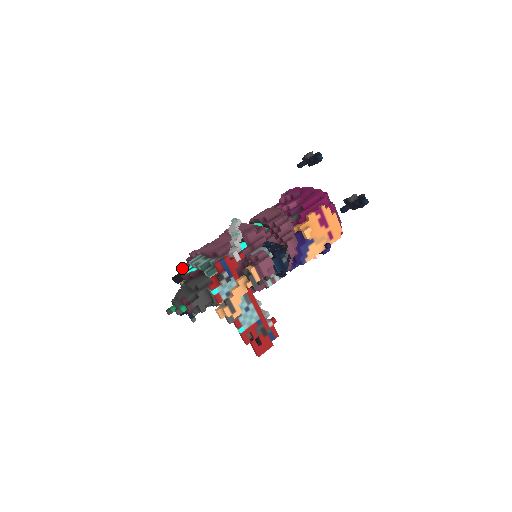
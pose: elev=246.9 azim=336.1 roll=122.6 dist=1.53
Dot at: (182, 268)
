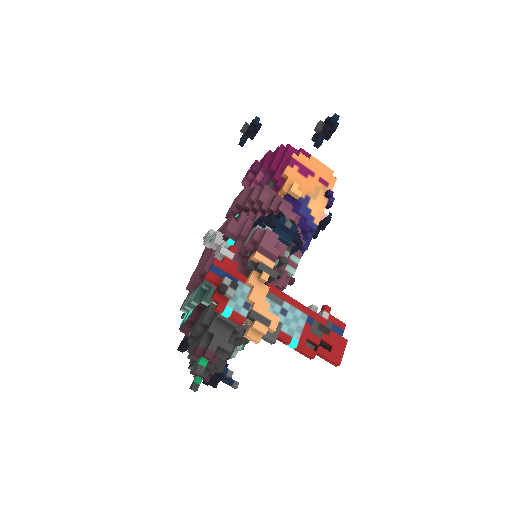
Dot at: occluded
